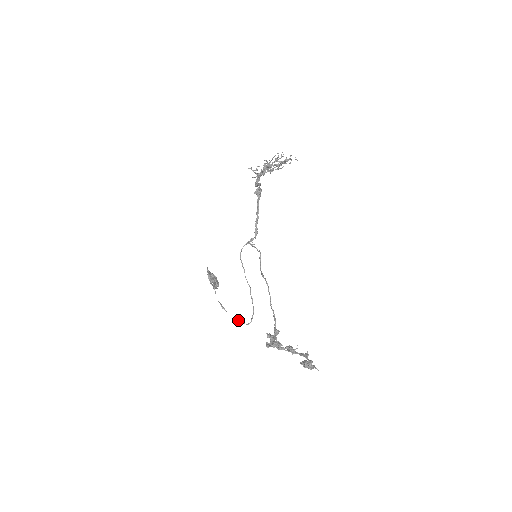
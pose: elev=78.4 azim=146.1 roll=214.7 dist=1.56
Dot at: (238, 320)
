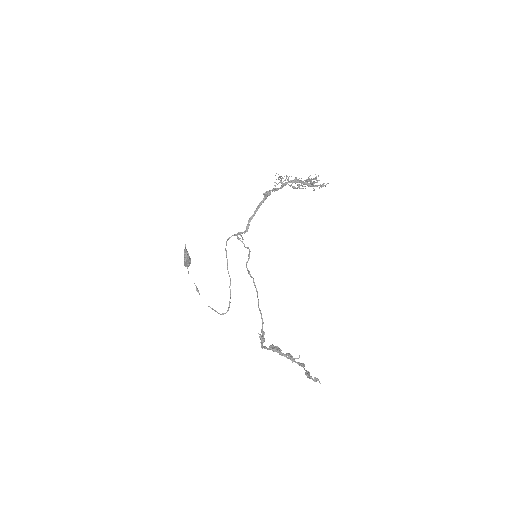
Dot at: (210, 307)
